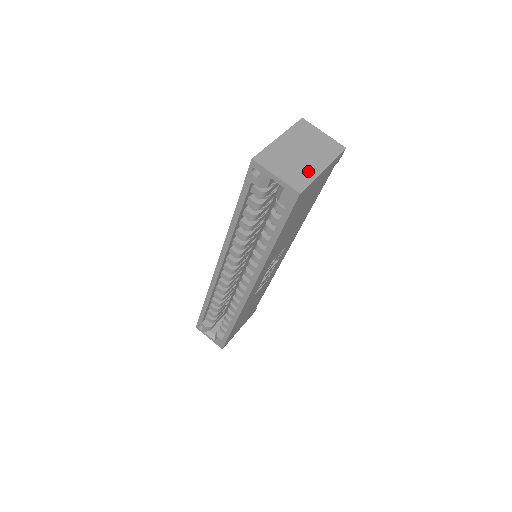
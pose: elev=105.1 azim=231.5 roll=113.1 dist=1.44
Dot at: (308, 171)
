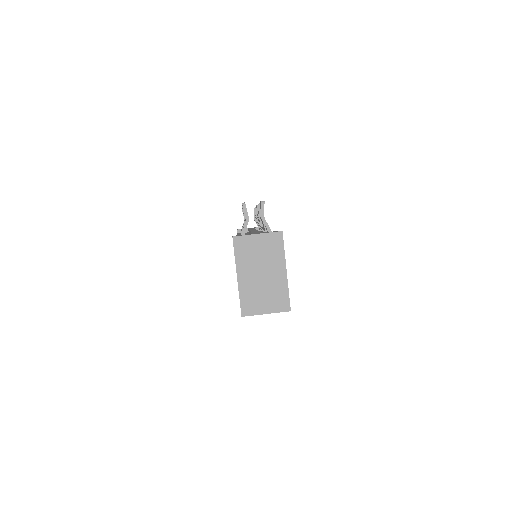
Dot at: (279, 286)
